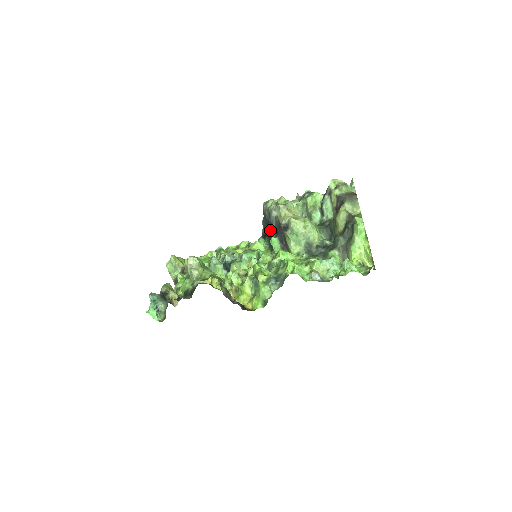
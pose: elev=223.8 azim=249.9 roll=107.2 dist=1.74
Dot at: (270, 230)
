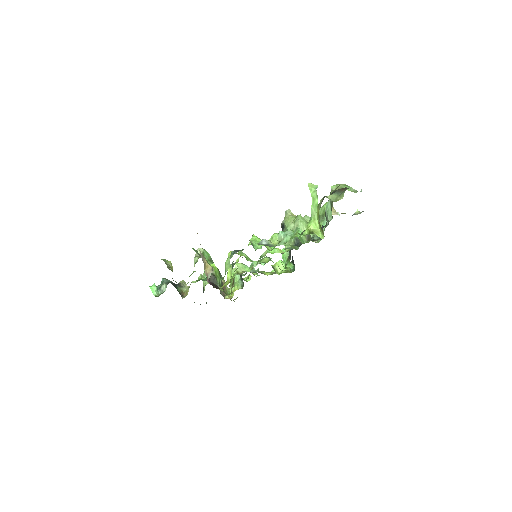
Dot at: occluded
